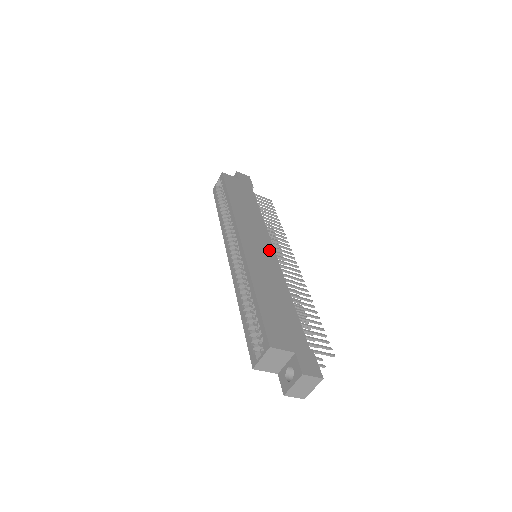
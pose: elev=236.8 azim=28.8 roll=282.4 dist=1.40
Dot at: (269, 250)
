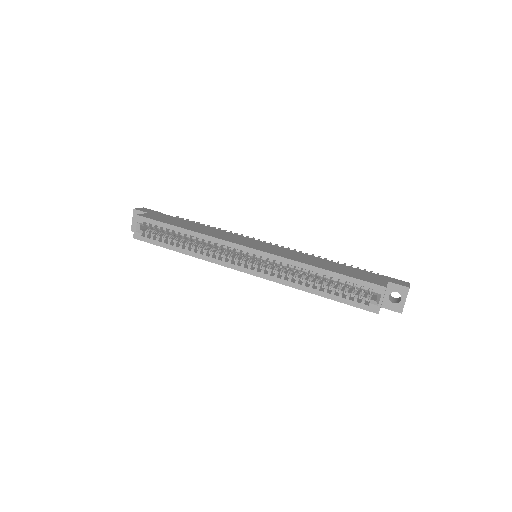
Dot at: (264, 244)
